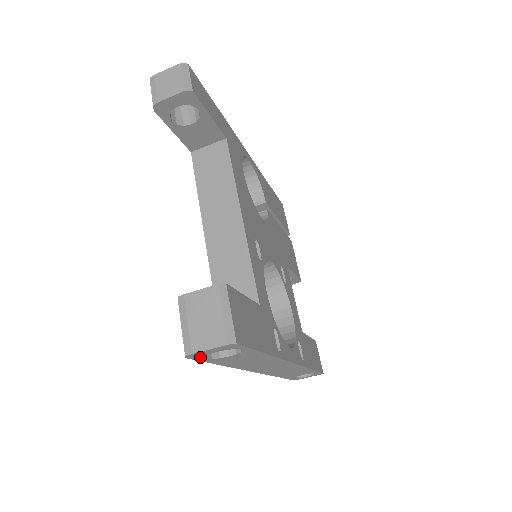
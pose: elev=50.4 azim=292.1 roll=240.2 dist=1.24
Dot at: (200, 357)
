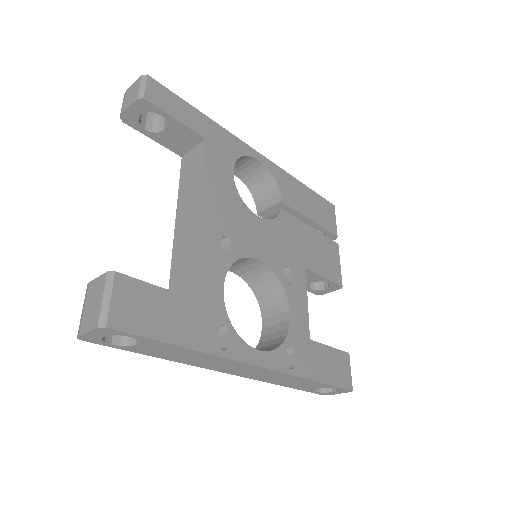
Dot at: (100, 342)
